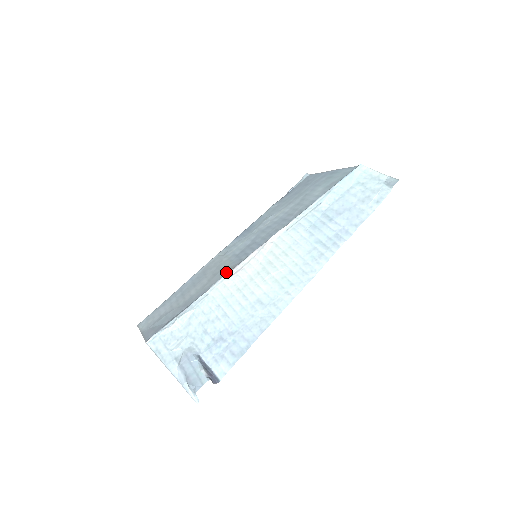
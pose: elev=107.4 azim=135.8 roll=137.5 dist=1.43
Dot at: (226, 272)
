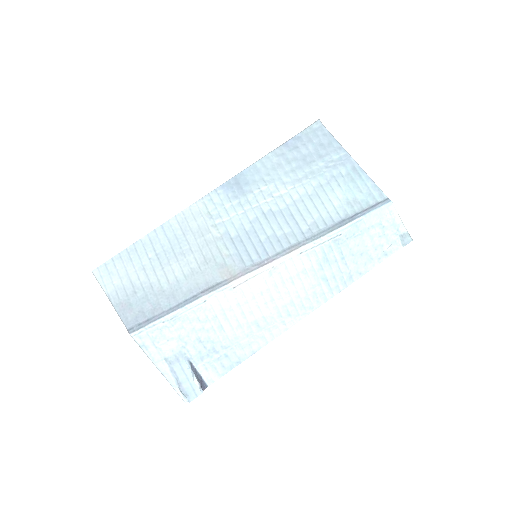
Dot at: (226, 276)
